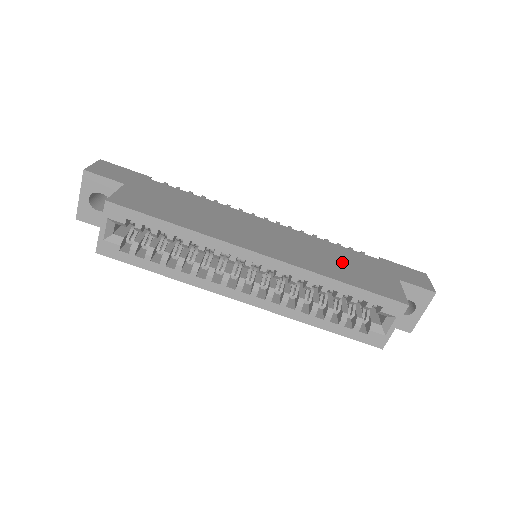
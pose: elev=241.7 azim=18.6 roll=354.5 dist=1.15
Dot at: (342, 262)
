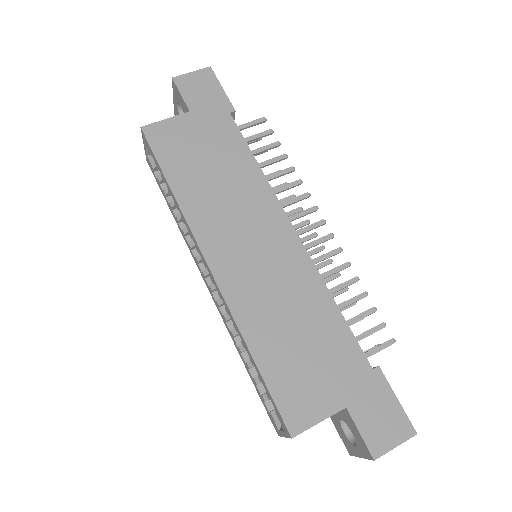
Dot at: (300, 336)
